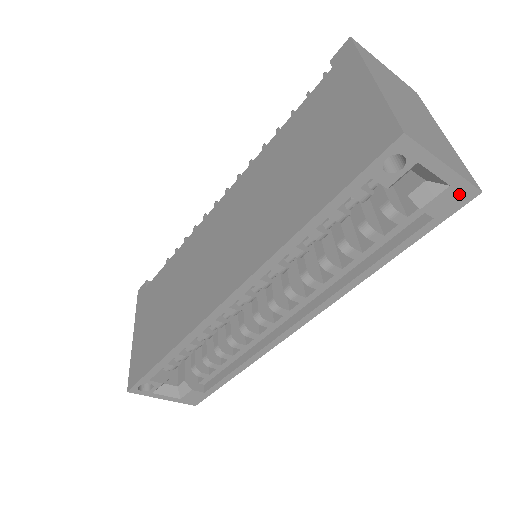
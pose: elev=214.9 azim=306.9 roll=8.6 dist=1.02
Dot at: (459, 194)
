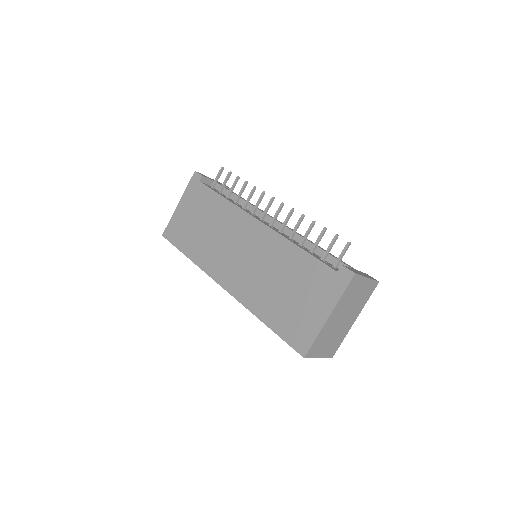
Dot at: occluded
